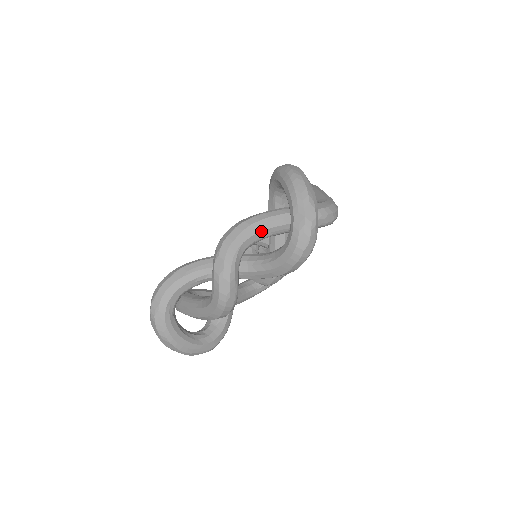
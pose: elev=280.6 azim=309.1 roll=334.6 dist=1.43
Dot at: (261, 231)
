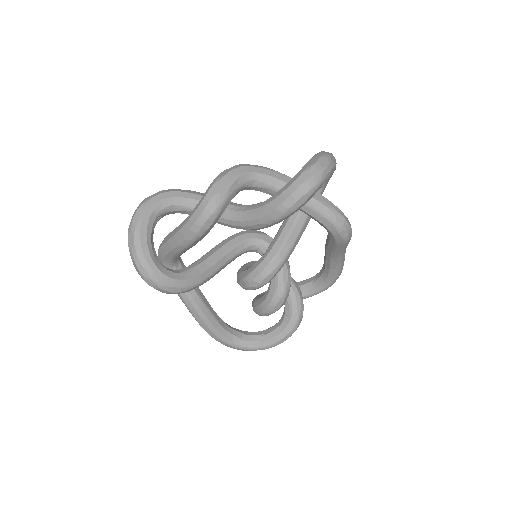
Dot at: (275, 177)
